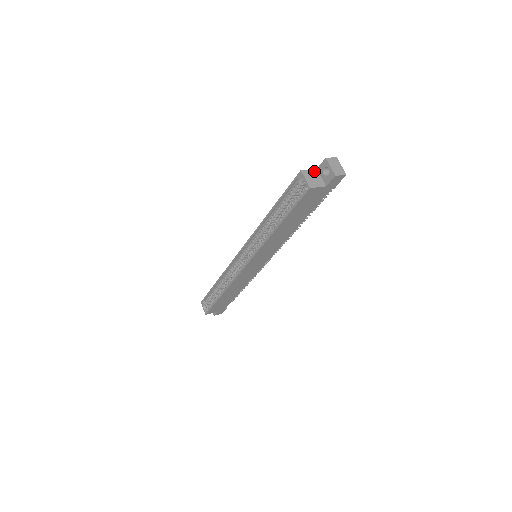
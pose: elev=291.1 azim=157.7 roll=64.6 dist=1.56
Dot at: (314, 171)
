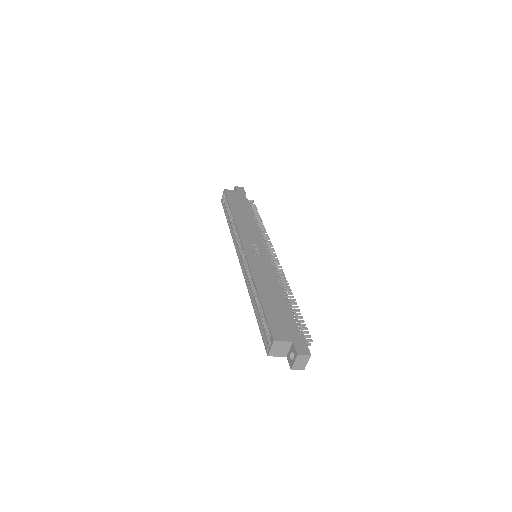
Dot at: (288, 343)
